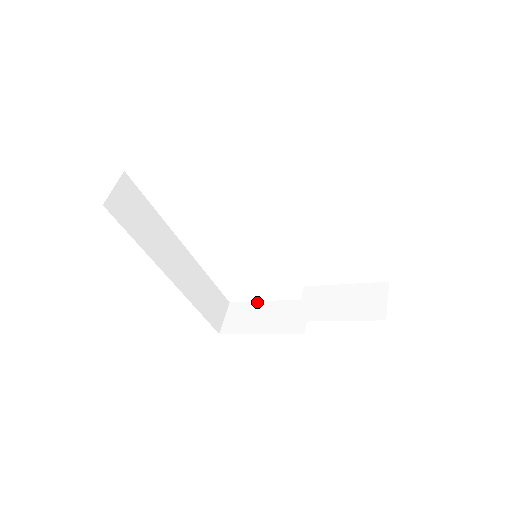
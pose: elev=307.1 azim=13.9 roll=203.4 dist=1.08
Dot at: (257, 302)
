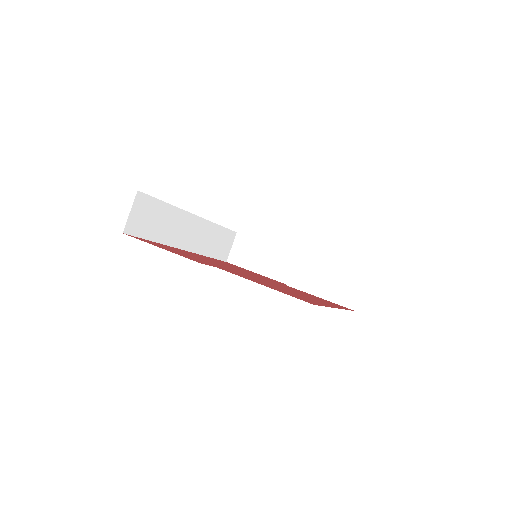
Dot at: (260, 241)
